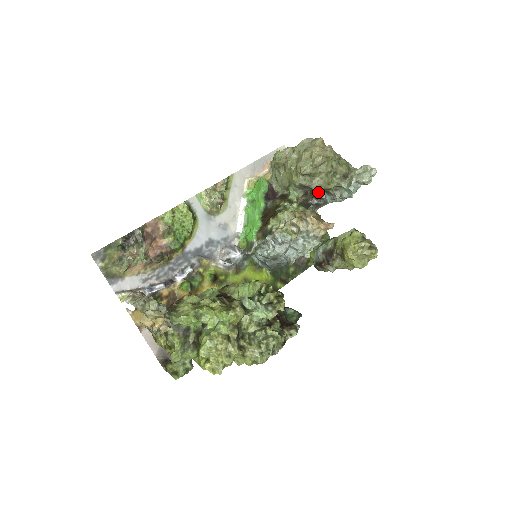
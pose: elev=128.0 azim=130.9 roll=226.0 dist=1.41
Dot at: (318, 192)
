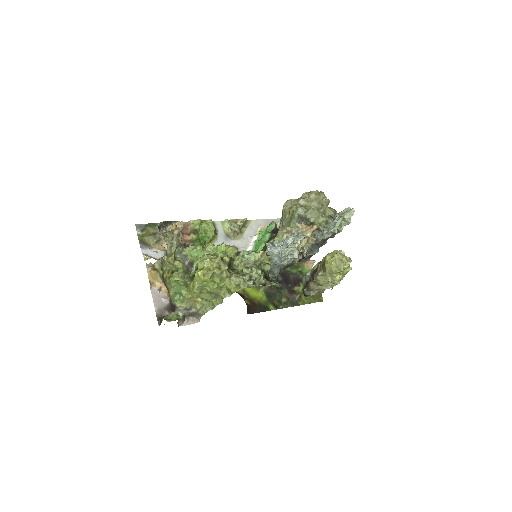
Dot at: (312, 233)
